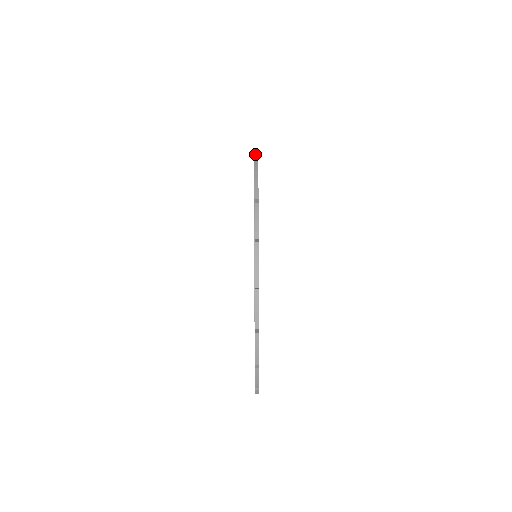
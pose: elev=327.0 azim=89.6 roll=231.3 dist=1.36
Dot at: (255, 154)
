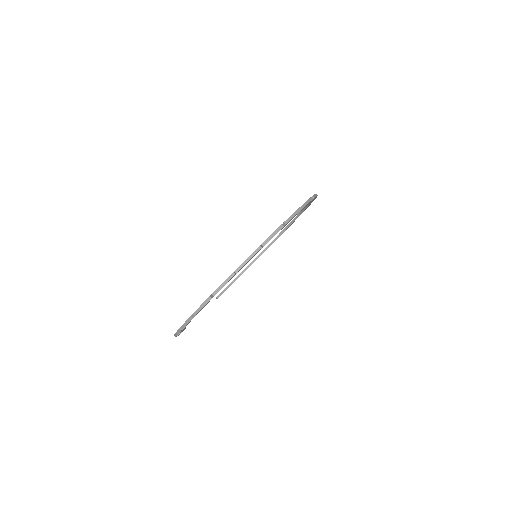
Dot at: (286, 221)
